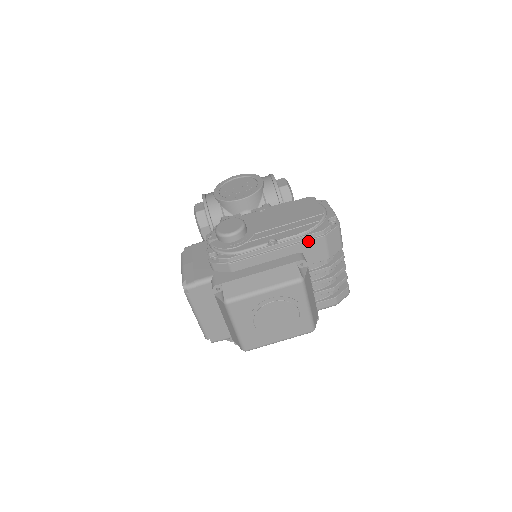
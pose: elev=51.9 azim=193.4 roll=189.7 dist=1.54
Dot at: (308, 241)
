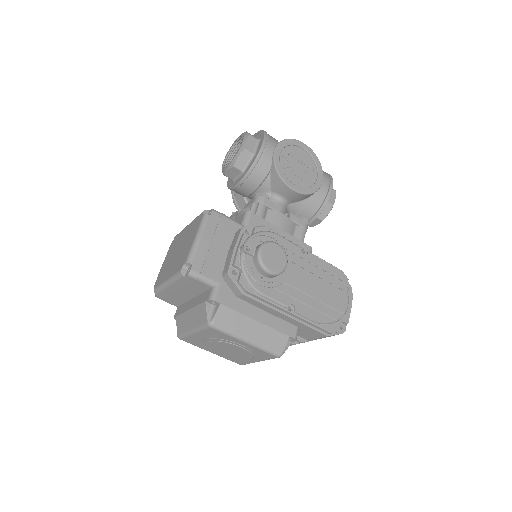
Dot at: (314, 329)
